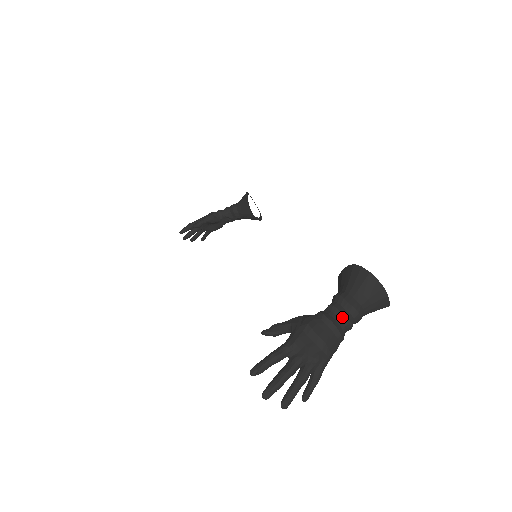
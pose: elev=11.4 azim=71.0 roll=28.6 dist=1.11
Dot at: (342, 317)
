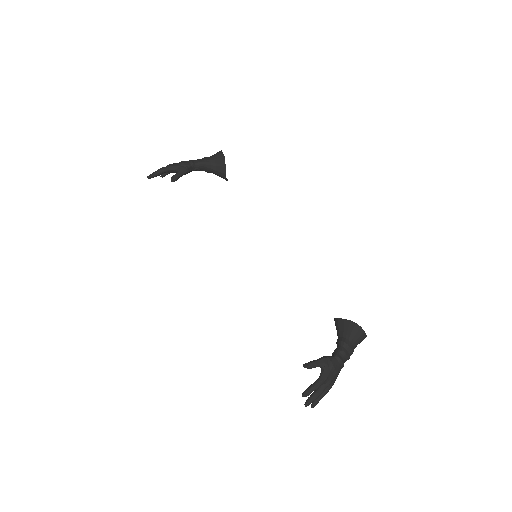
Dot at: (347, 358)
